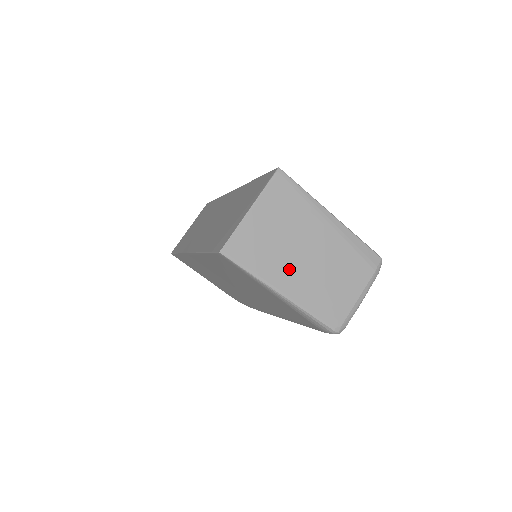
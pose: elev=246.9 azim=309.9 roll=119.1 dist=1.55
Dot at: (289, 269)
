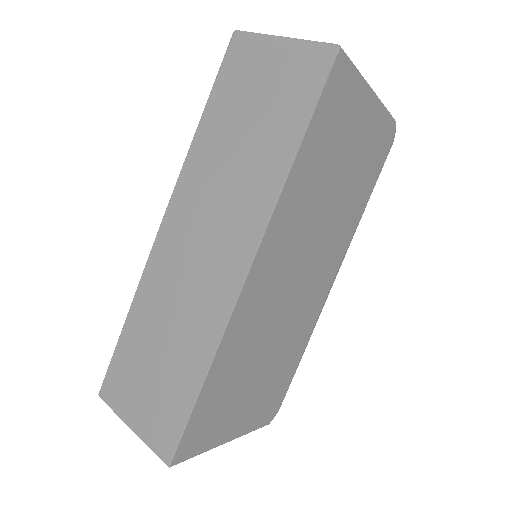
Dot at: occluded
